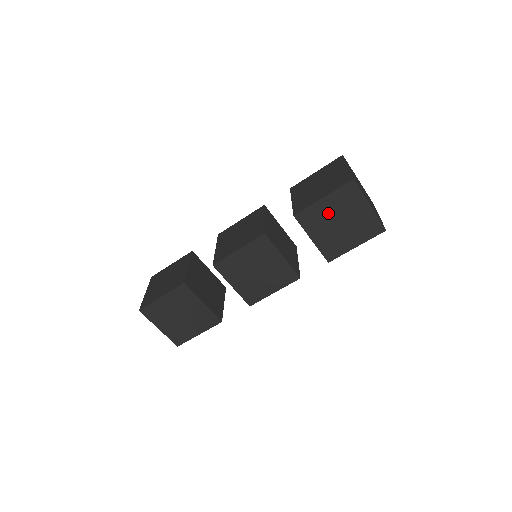
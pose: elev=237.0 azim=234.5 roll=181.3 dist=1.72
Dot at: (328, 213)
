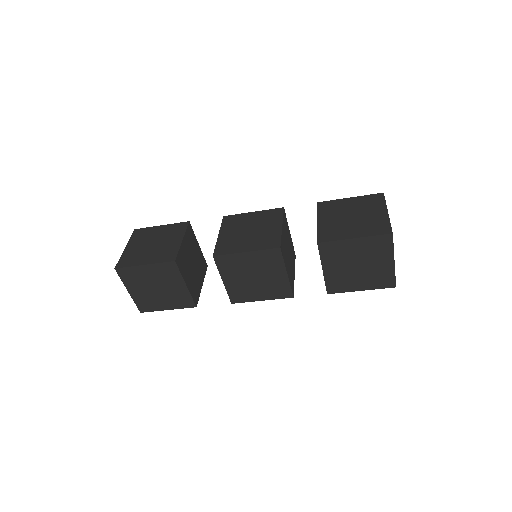
Dot at: (351, 253)
